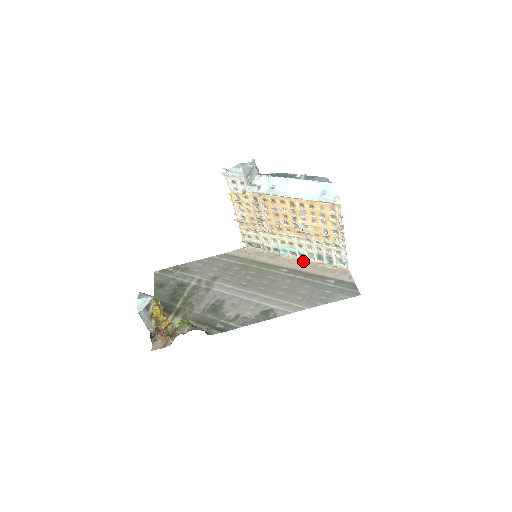
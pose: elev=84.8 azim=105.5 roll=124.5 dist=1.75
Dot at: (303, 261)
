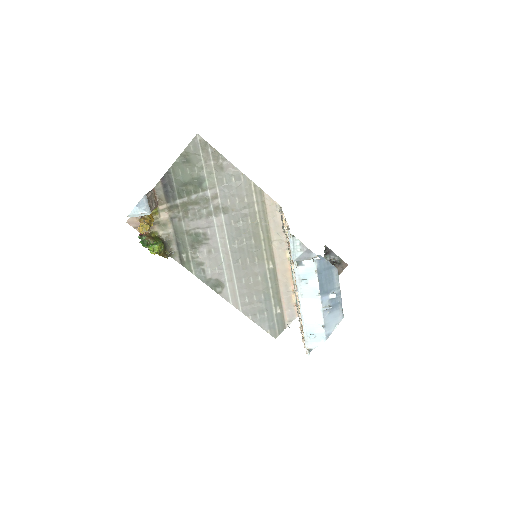
Dot at: (290, 274)
